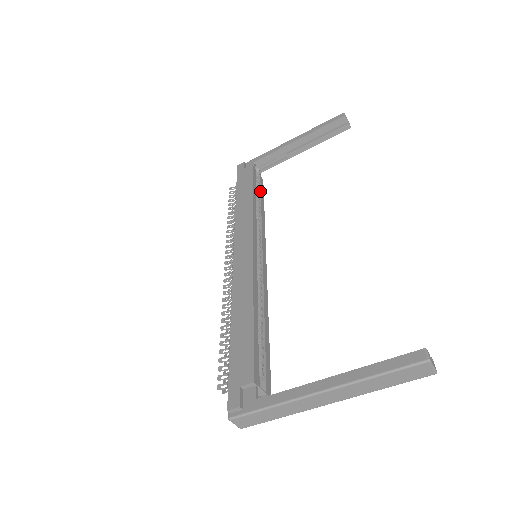
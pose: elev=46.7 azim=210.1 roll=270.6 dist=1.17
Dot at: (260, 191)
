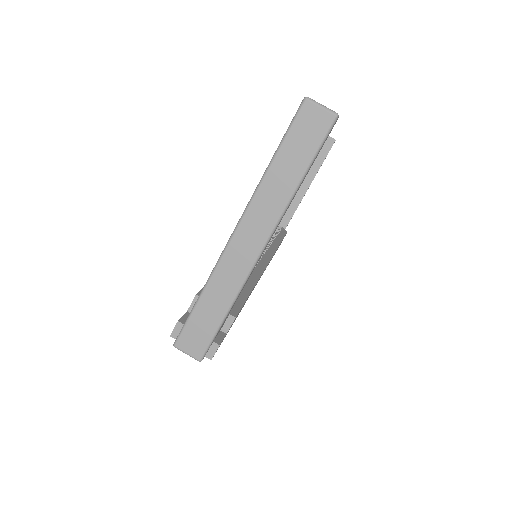
Dot at: (278, 233)
